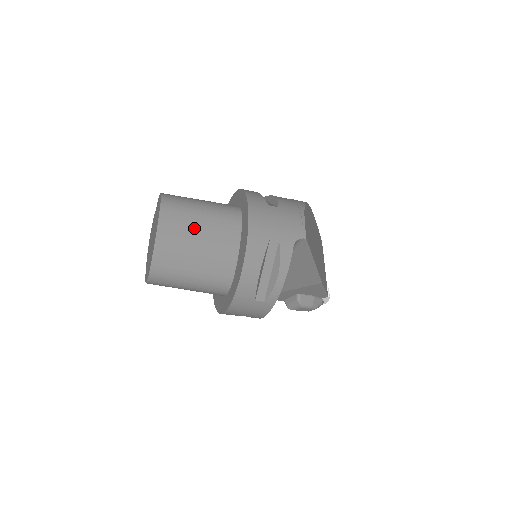
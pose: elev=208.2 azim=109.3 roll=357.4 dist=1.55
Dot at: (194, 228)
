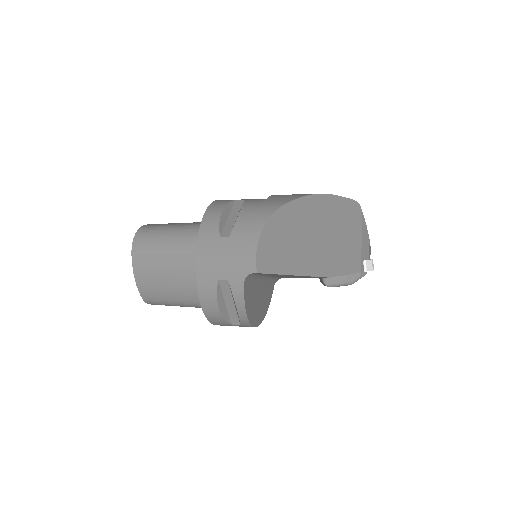
Dot at: (162, 267)
